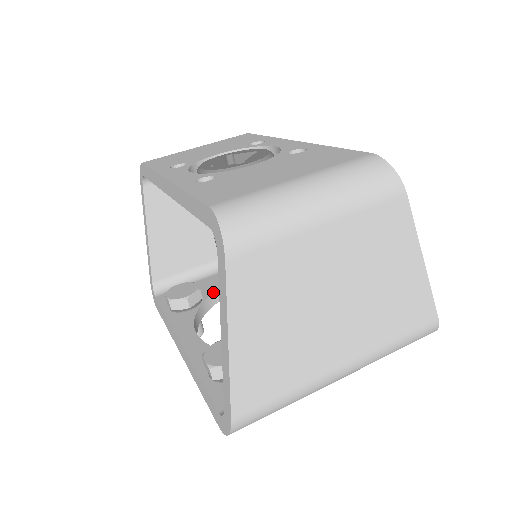
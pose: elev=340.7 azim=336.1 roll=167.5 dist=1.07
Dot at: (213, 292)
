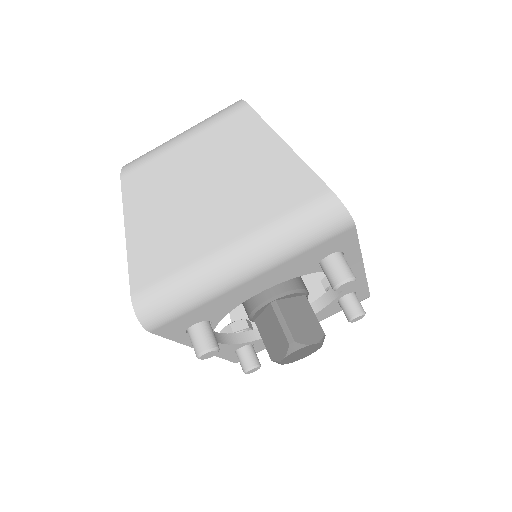
Dot at: occluded
